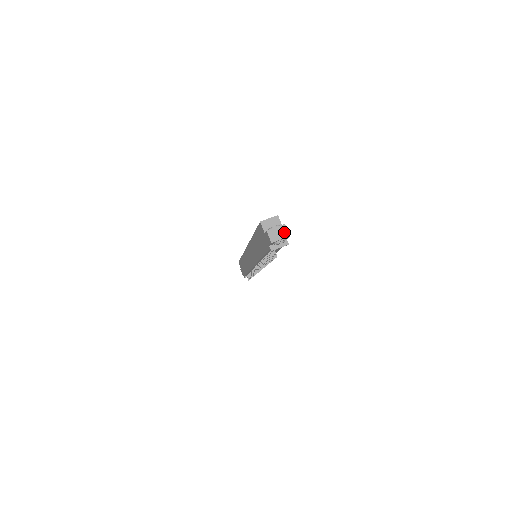
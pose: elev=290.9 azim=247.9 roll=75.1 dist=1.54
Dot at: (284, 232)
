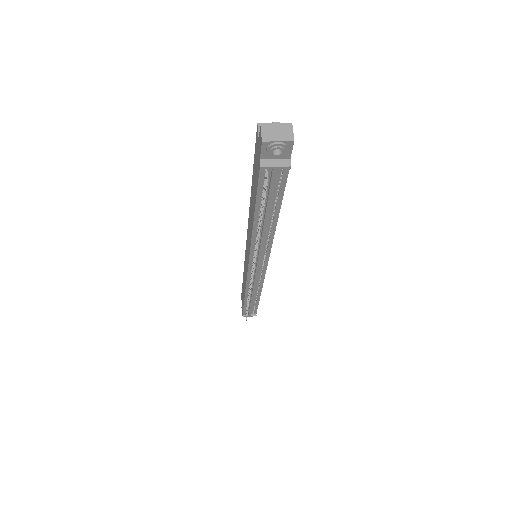
Dot at: (287, 133)
